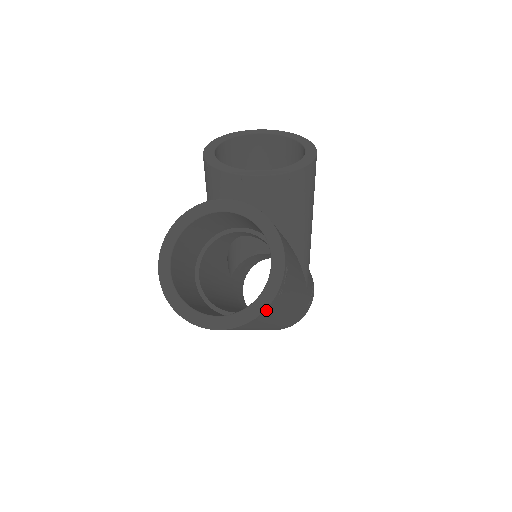
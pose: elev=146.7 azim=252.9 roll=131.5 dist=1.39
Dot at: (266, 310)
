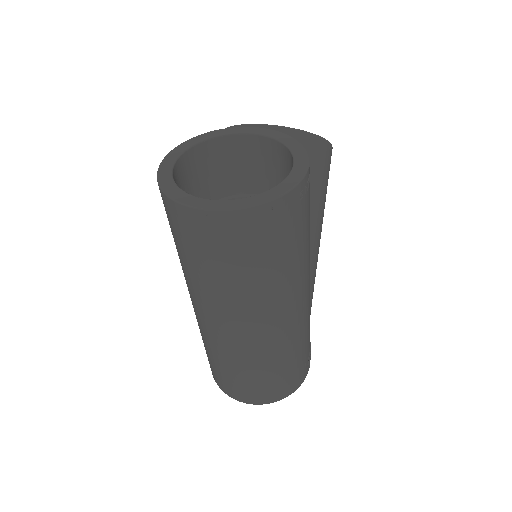
Dot at: (284, 202)
